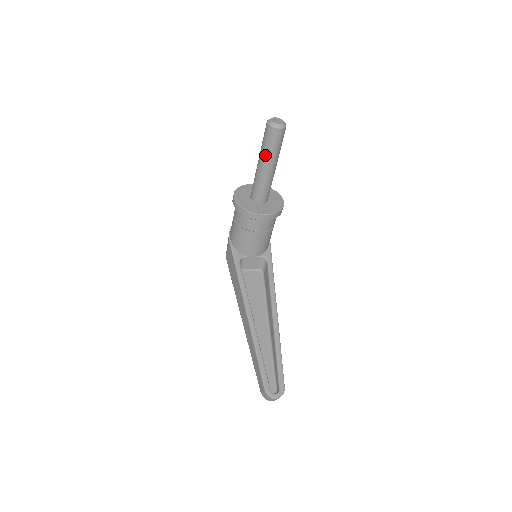
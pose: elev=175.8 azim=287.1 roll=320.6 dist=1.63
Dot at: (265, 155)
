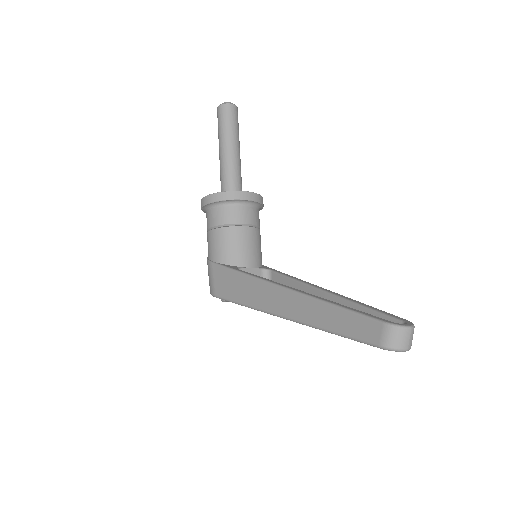
Dot at: (226, 135)
